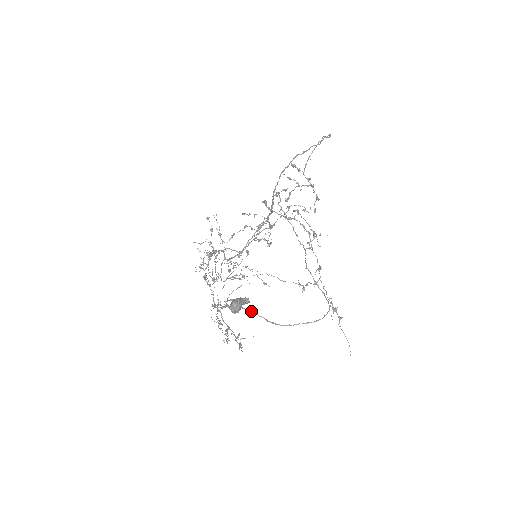
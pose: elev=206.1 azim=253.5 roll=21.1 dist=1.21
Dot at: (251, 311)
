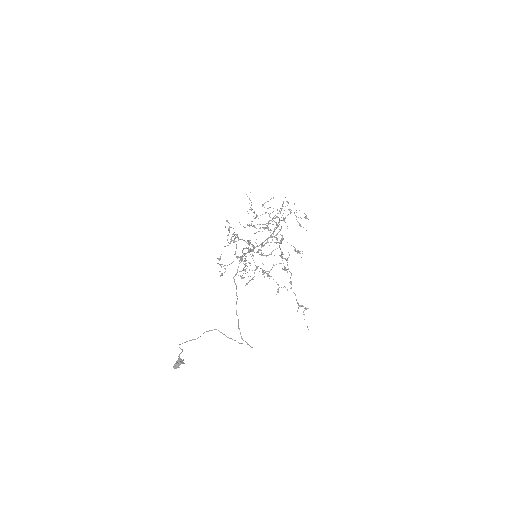
Dot at: occluded
